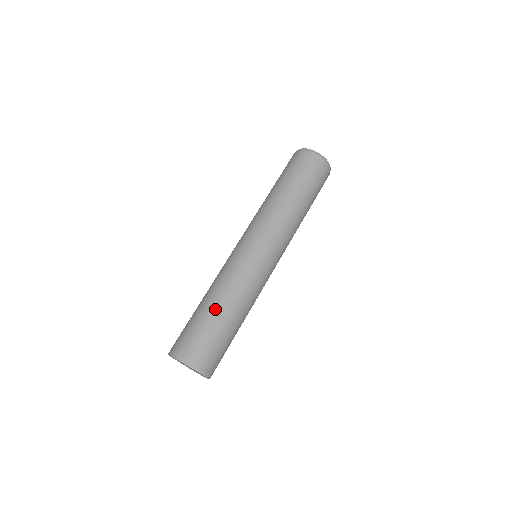
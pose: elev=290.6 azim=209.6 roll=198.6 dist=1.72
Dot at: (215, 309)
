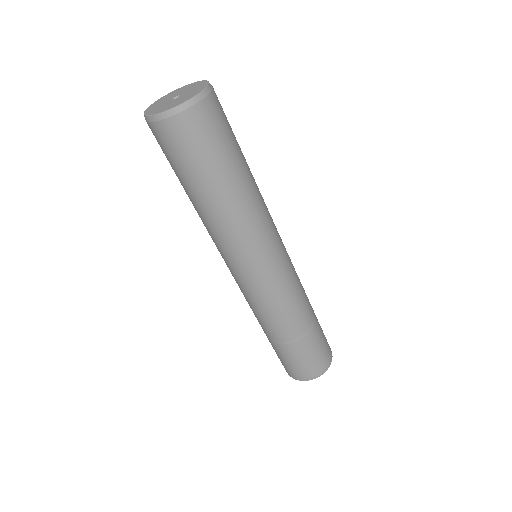
Dot at: occluded
